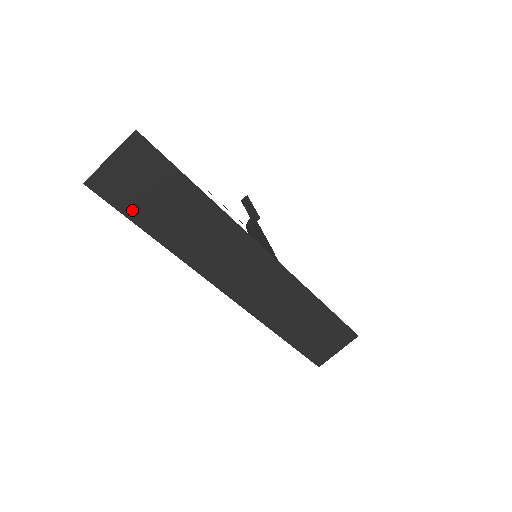
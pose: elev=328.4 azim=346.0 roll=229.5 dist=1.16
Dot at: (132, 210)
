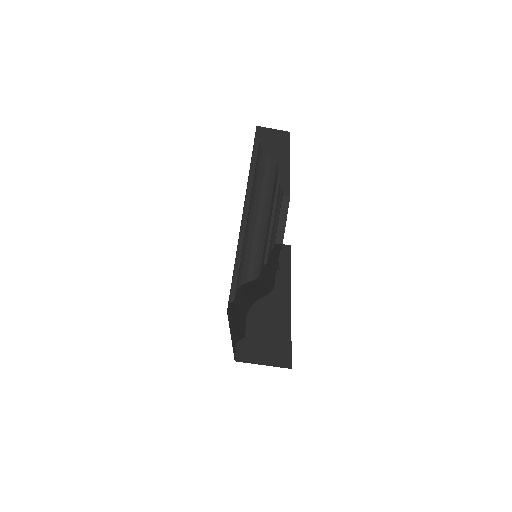
Dot at: occluded
